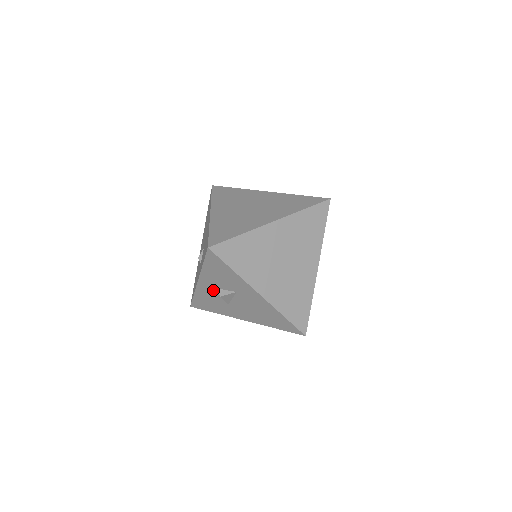
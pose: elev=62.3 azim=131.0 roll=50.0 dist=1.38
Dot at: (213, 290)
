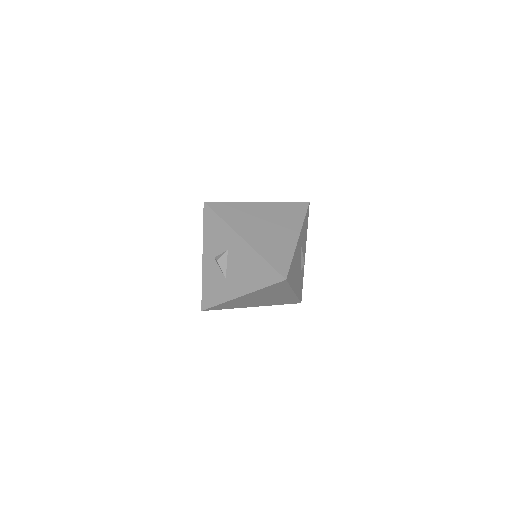
Dot at: (213, 263)
